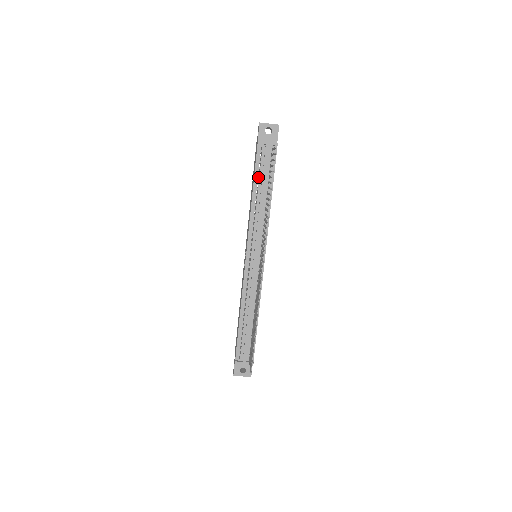
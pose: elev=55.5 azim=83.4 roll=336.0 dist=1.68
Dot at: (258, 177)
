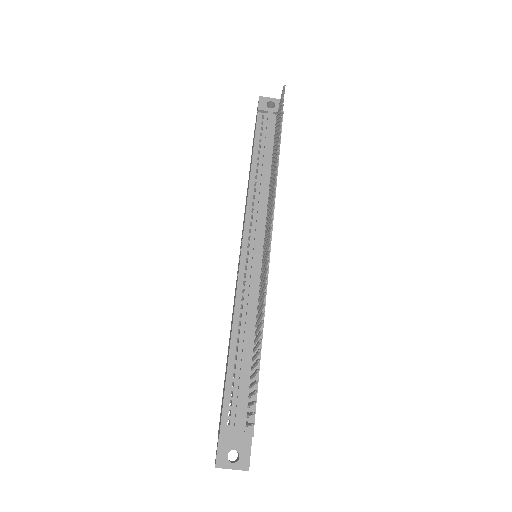
Dot at: (259, 148)
